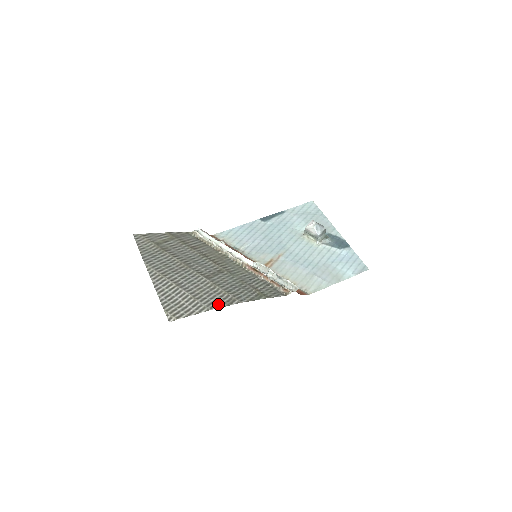
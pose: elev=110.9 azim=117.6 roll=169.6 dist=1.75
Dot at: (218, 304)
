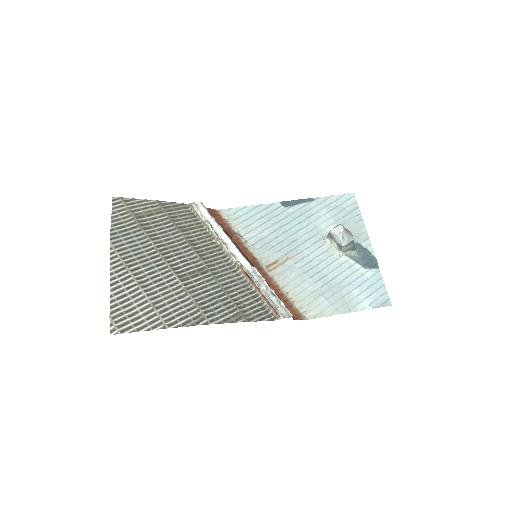
Dot at: (180, 321)
